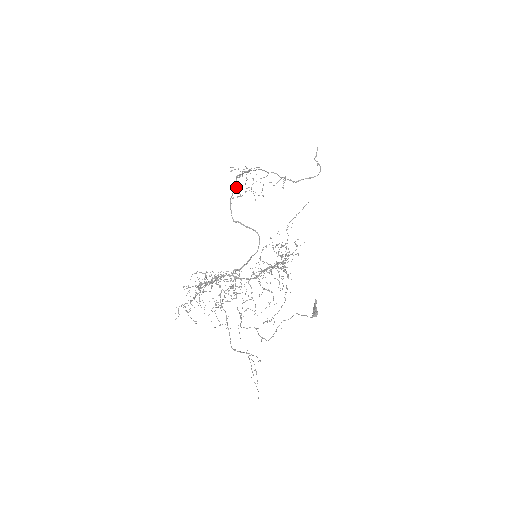
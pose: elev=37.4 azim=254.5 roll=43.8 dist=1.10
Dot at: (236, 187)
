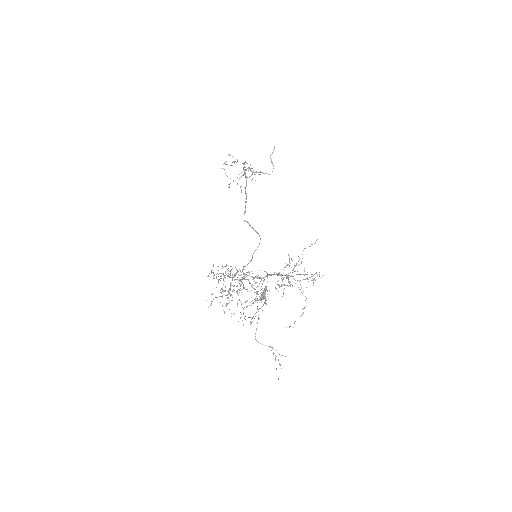
Dot at: occluded
